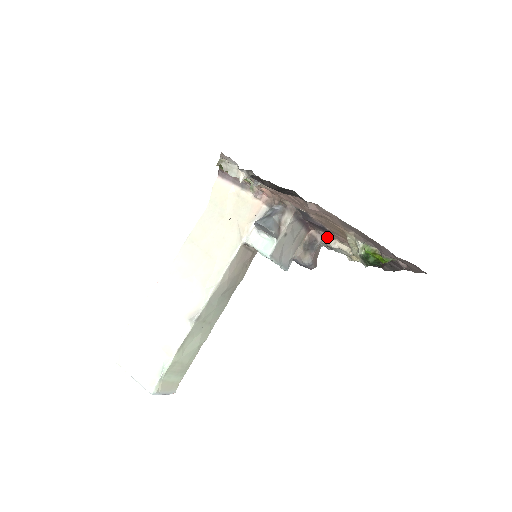
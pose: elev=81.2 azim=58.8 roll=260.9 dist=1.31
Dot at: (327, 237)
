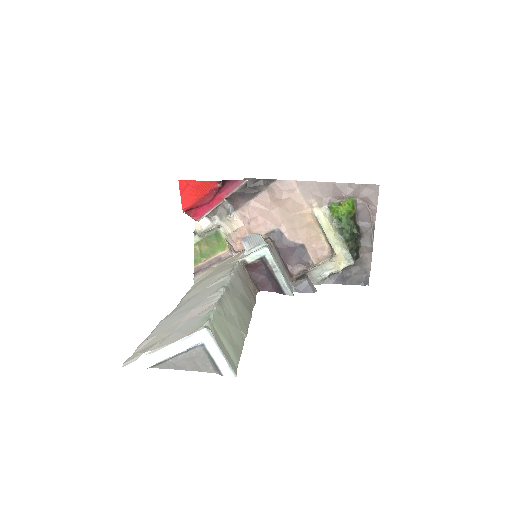
Dot at: (308, 269)
